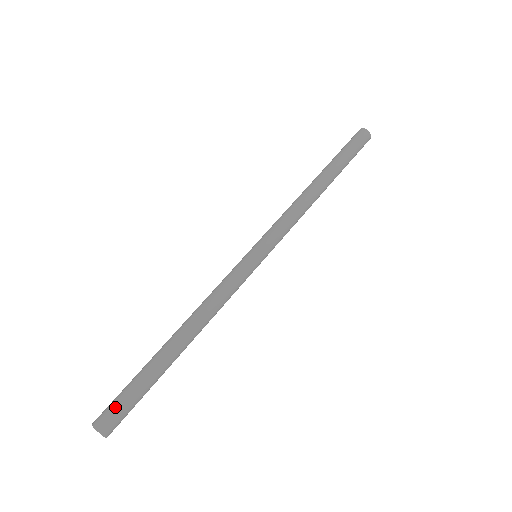
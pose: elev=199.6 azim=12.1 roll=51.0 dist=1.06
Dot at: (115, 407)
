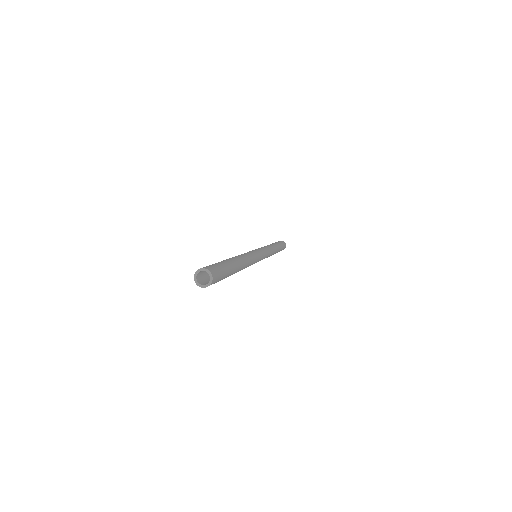
Dot at: (217, 267)
